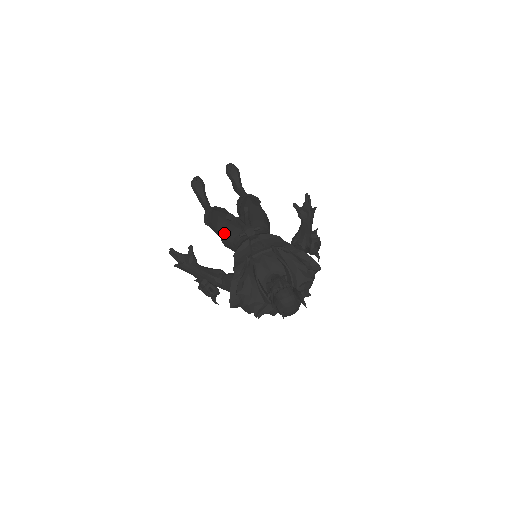
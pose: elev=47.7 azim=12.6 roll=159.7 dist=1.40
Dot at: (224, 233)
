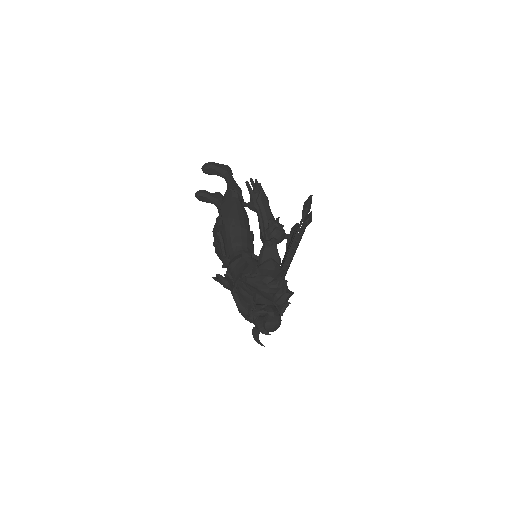
Dot at: occluded
